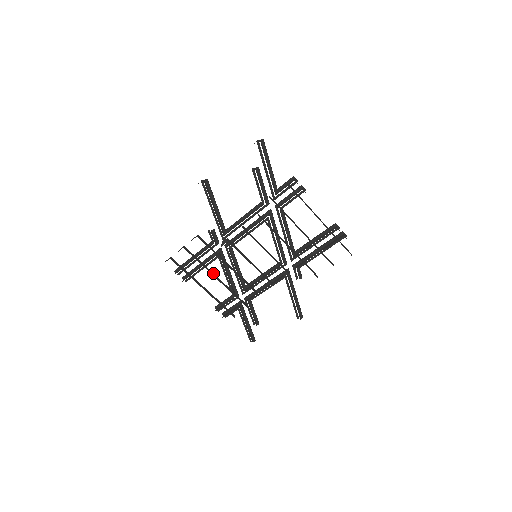
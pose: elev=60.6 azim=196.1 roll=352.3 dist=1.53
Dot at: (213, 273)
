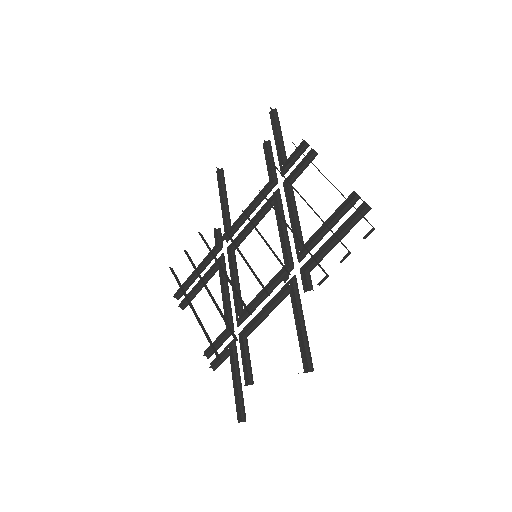
Dot at: occluded
